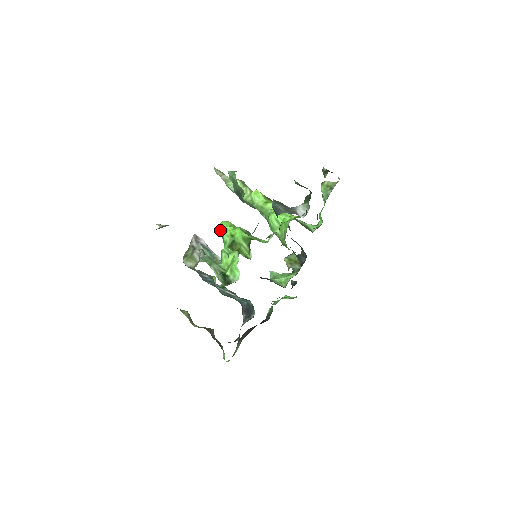
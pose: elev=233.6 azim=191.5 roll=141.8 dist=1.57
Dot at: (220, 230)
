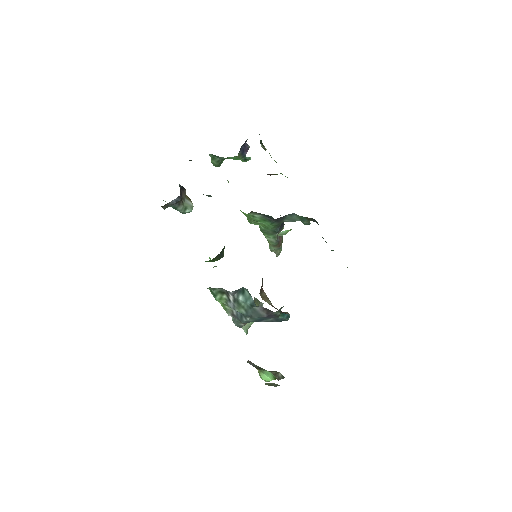
Dot at: (209, 257)
